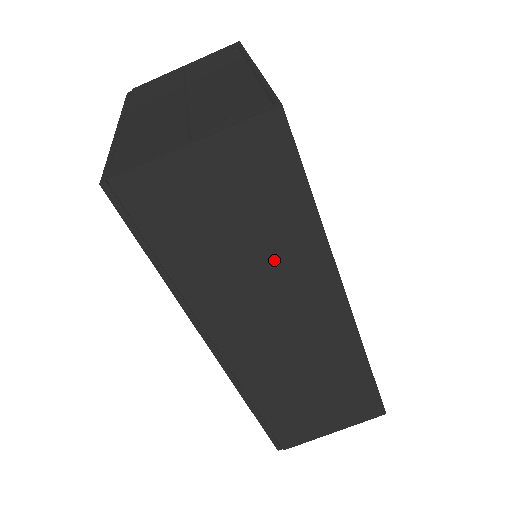
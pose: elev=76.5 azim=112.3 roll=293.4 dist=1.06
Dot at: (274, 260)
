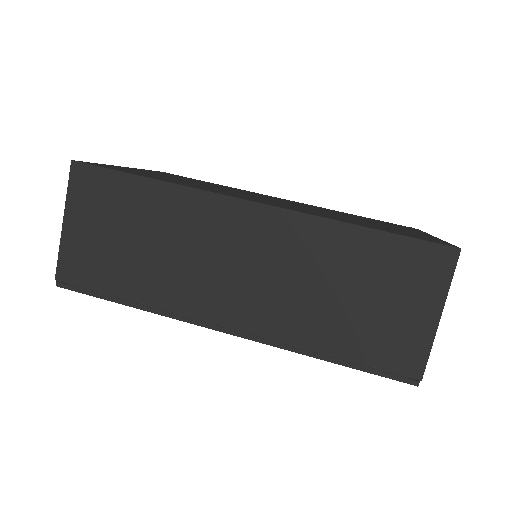
Dot at: (169, 230)
